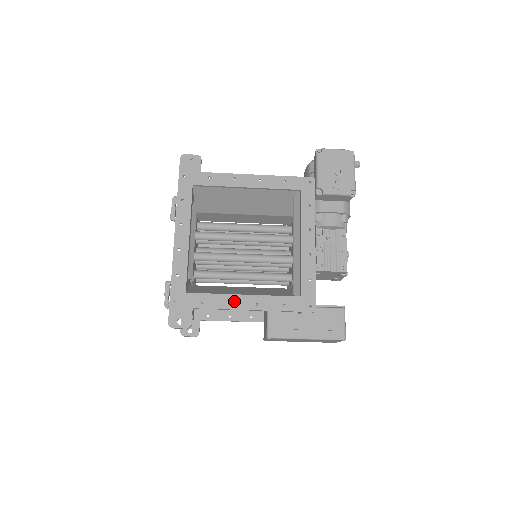
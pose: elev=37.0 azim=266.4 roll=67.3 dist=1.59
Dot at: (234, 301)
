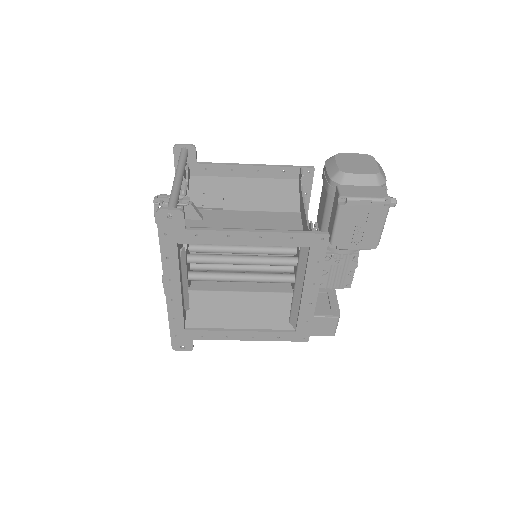
Dot at: (231, 335)
